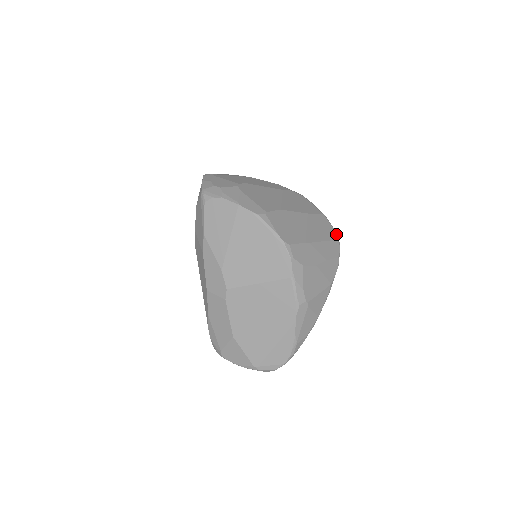
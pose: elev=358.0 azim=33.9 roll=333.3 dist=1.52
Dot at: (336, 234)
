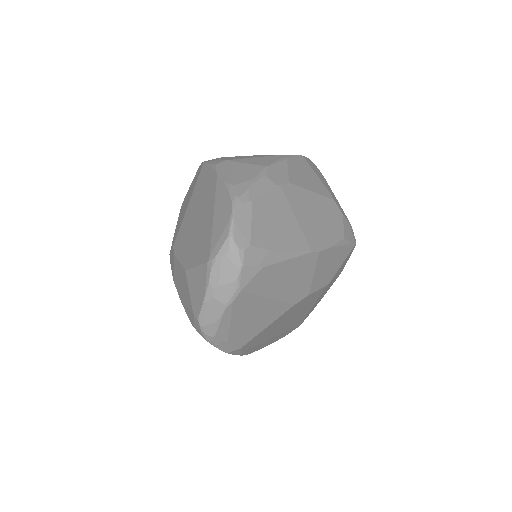
Dot at: occluded
